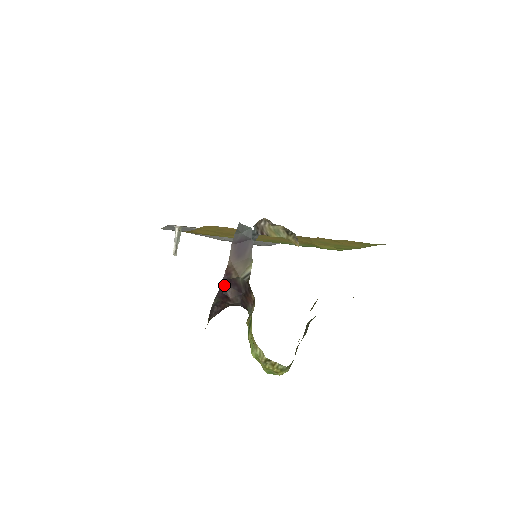
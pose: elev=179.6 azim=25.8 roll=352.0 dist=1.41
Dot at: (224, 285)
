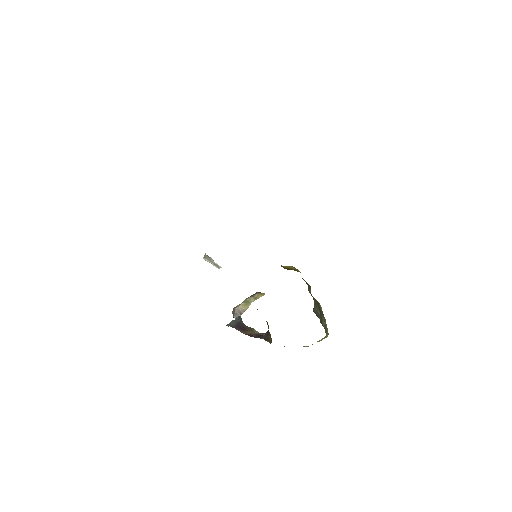
Dot at: (255, 335)
